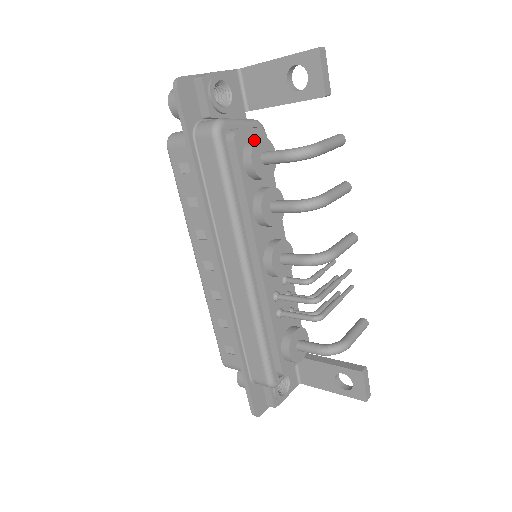
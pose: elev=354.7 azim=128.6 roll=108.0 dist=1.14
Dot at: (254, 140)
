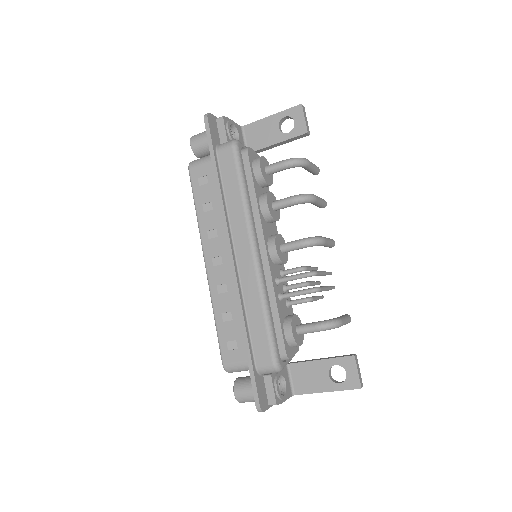
Dot at: occluded
